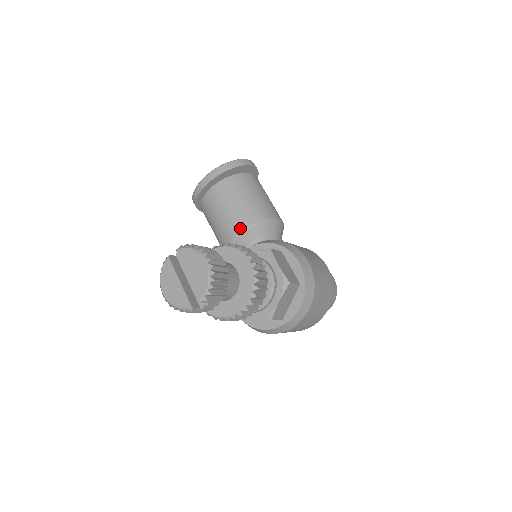
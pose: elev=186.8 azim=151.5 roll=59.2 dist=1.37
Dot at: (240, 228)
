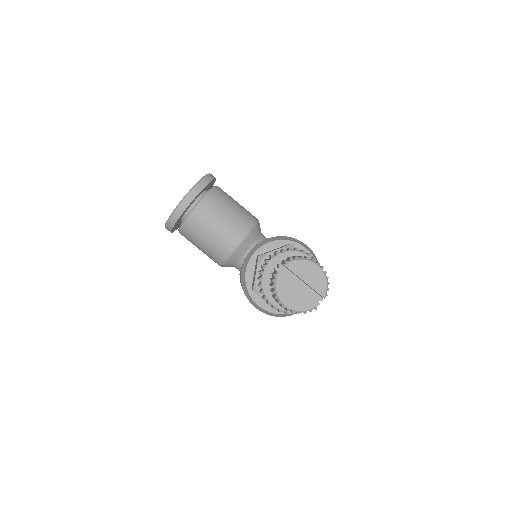
Dot at: (240, 236)
